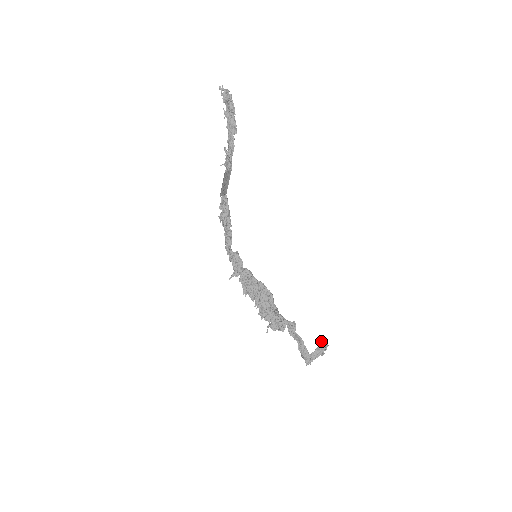
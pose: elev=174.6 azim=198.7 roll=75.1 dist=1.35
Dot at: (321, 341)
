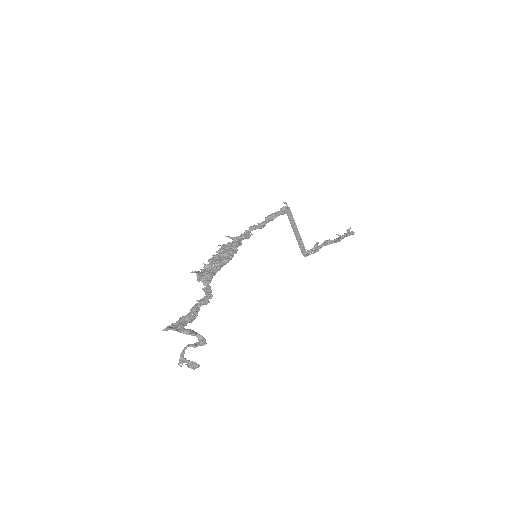
Dot at: (201, 336)
